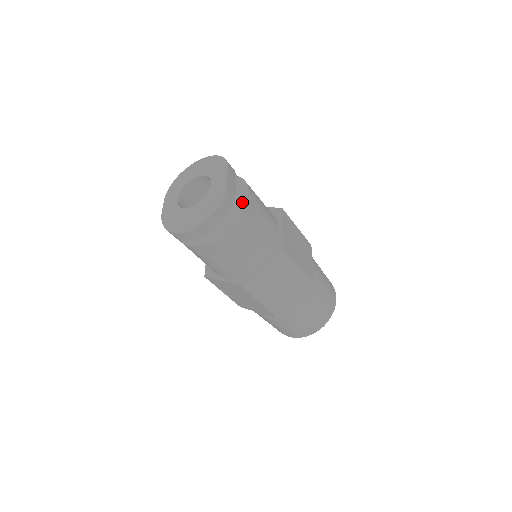
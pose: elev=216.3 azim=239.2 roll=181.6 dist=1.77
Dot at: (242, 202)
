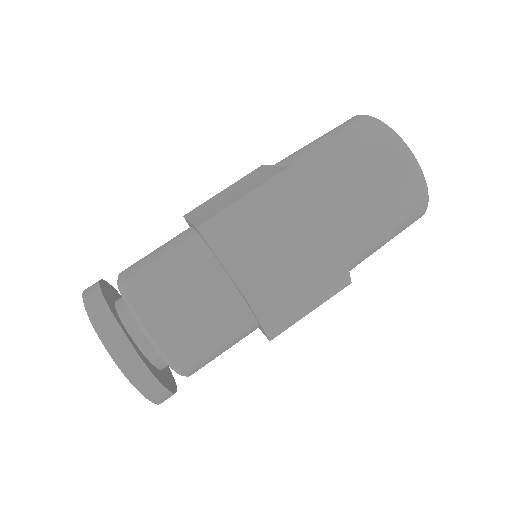
Dot at: (148, 339)
